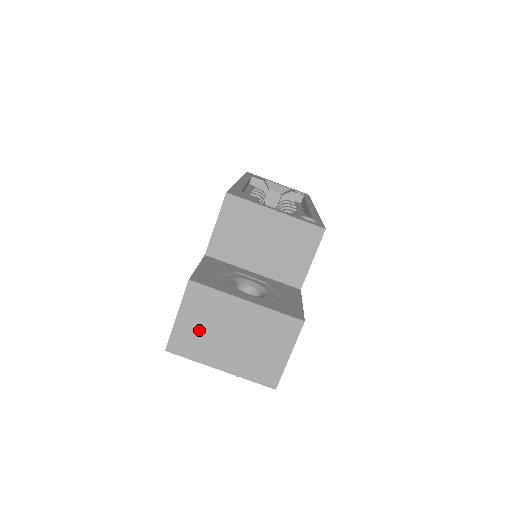
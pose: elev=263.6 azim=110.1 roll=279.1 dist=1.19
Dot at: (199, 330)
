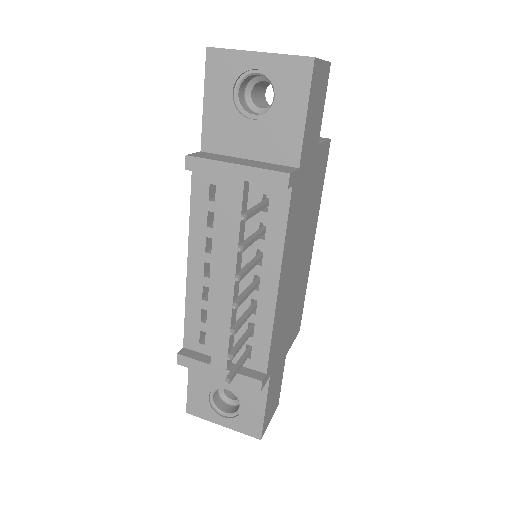
Dot at: occluded
